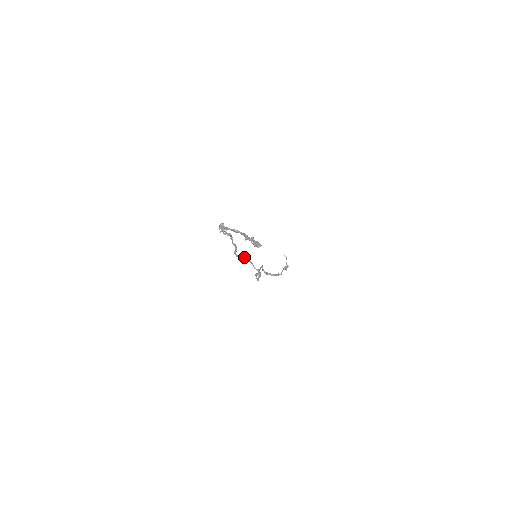
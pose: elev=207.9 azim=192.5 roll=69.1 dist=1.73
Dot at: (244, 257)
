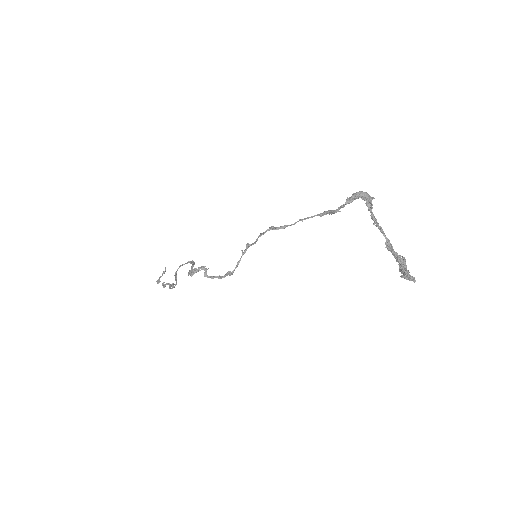
Dot at: (254, 242)
